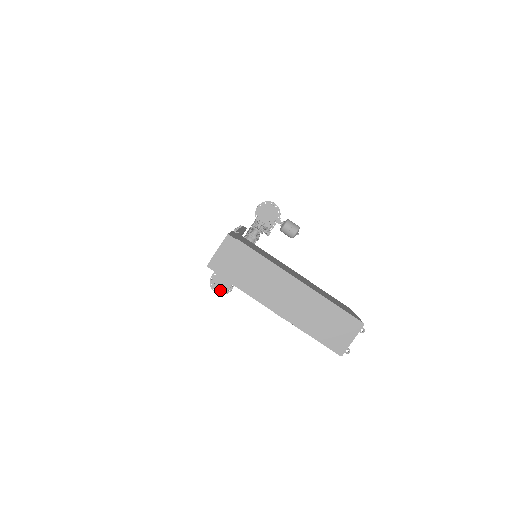
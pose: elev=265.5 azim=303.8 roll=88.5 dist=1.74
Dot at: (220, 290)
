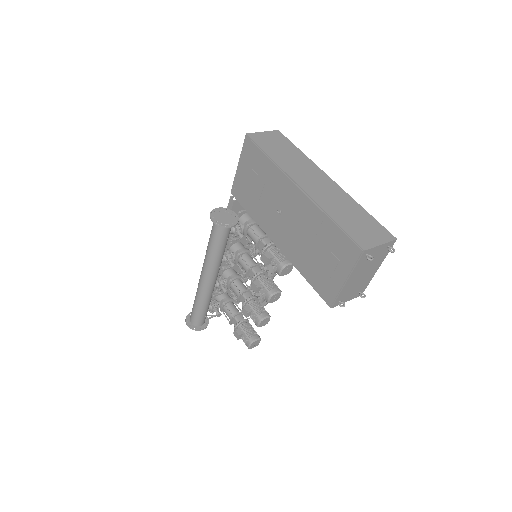
Dot at: (219, 220)
